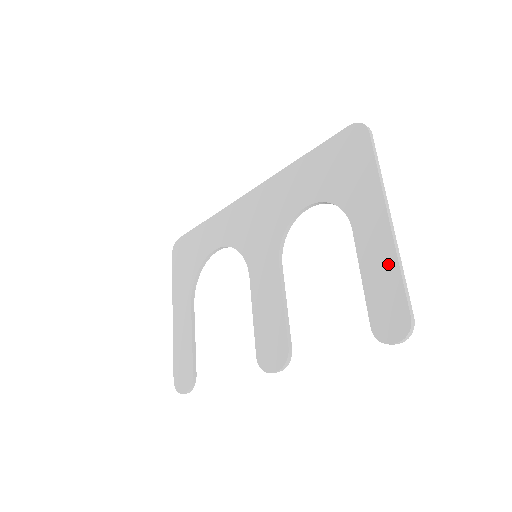
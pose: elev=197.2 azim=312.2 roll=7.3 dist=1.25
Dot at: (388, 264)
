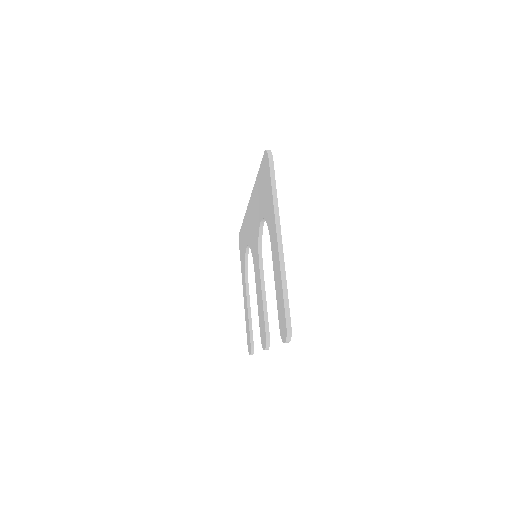
Dot at: (279, 279)
